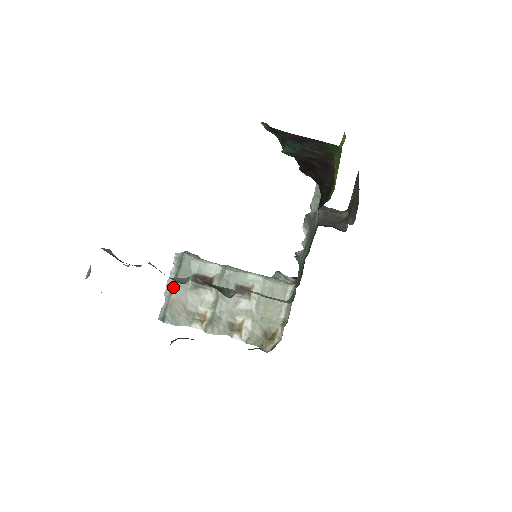
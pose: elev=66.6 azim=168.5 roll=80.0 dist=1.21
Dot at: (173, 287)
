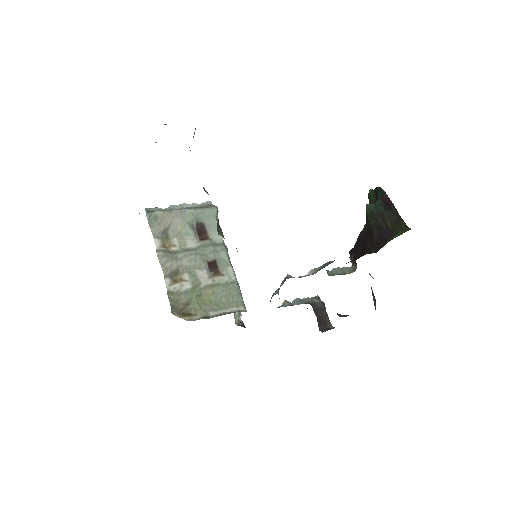
Dot at: (182, 209)
